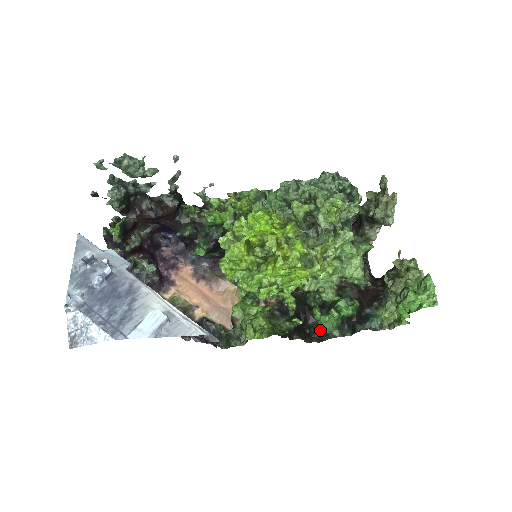
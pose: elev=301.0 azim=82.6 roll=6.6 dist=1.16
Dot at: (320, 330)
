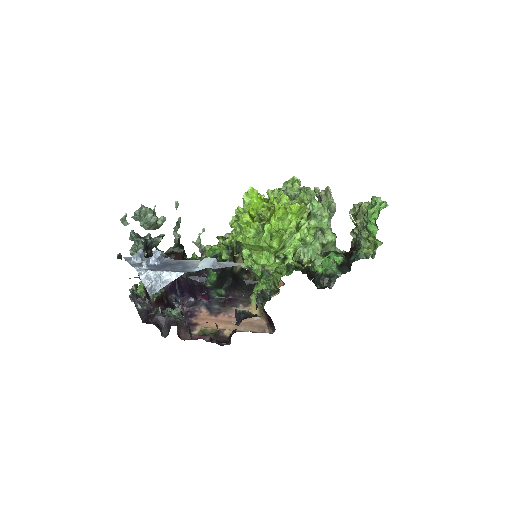
Dot at: (326, 272)
